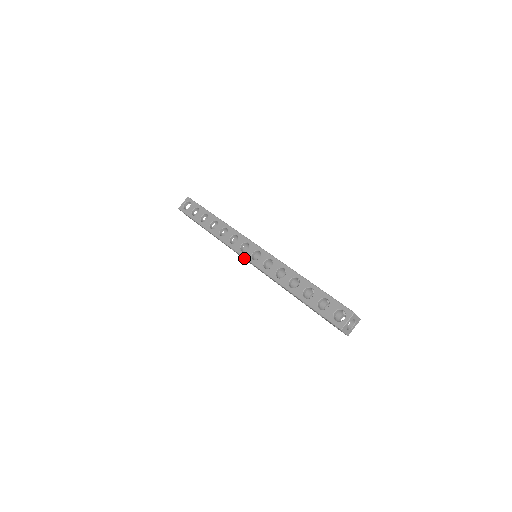
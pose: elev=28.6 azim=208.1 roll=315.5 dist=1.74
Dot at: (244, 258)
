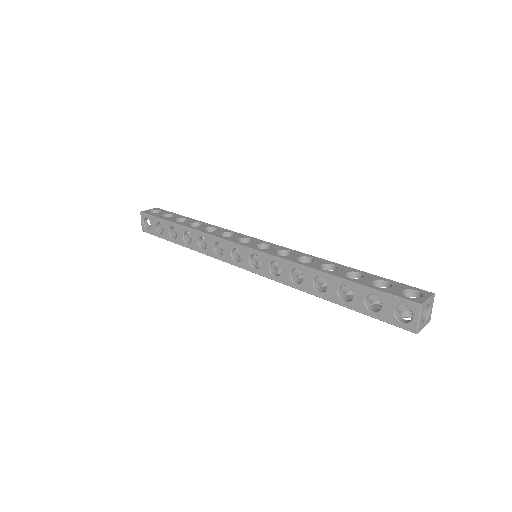
Dot at: (240, 251)
